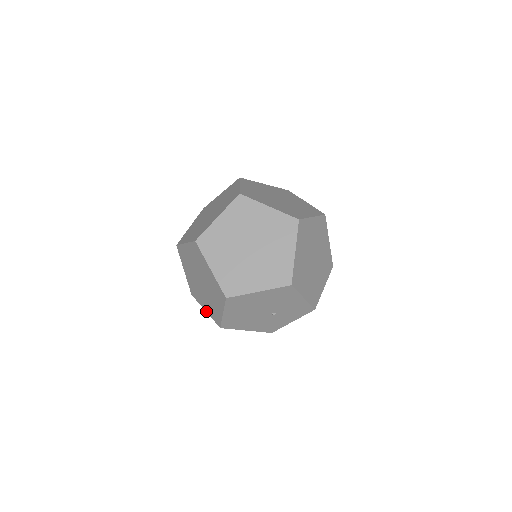
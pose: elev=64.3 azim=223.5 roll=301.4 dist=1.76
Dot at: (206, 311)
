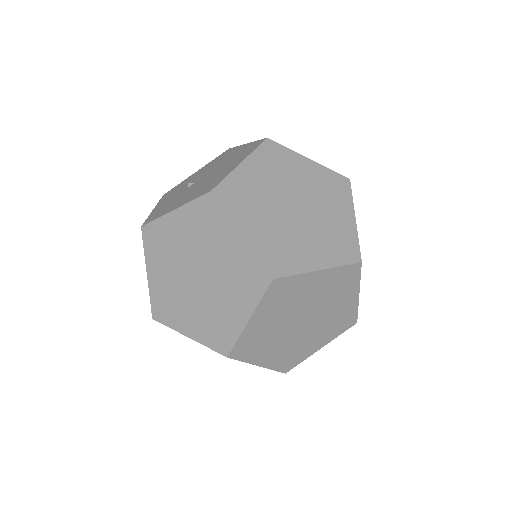
Dot at: occluded
